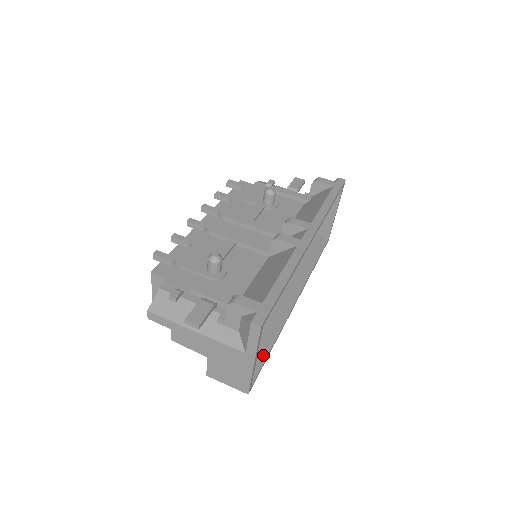
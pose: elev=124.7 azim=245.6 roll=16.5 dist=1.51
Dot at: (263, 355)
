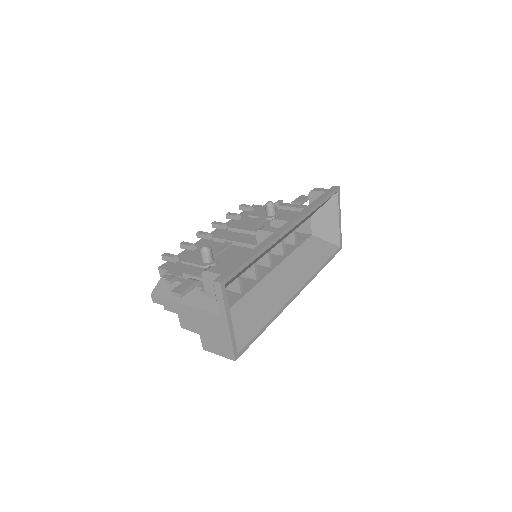
Dot at: (253, 331)
